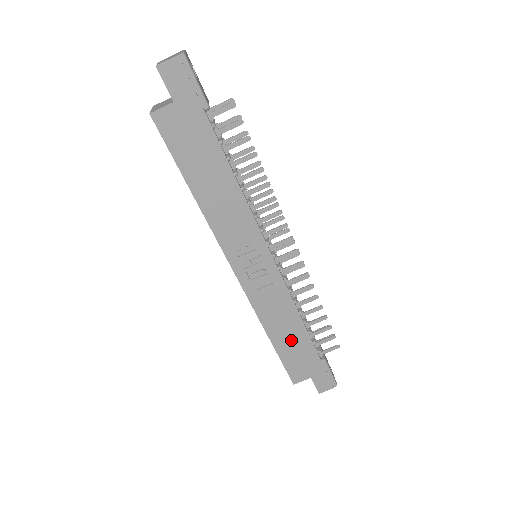
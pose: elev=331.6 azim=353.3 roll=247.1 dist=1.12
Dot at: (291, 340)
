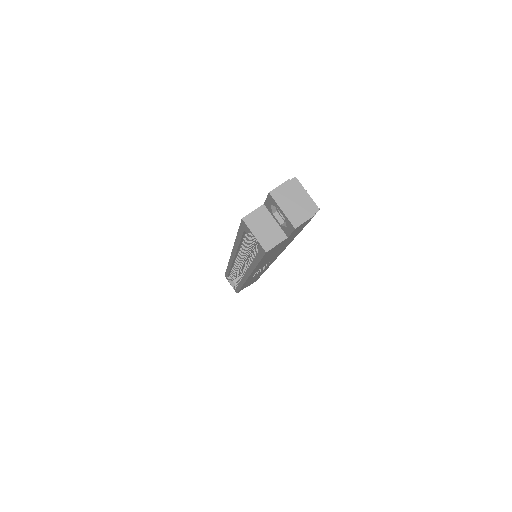
Dot at: occluded
